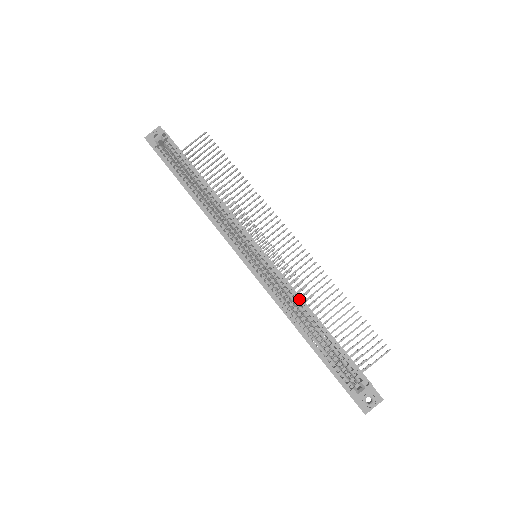
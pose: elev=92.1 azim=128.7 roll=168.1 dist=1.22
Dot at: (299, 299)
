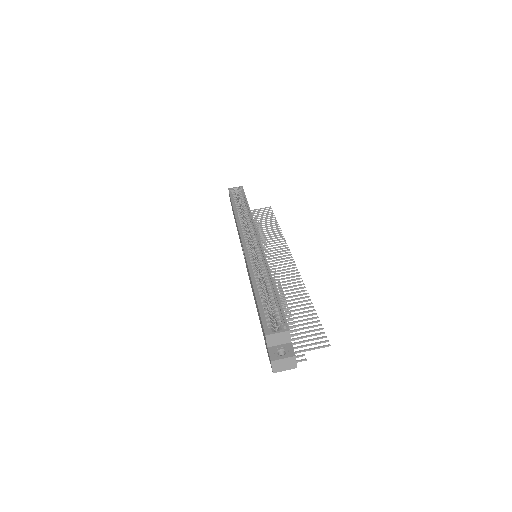
Dot at: (268, 270)
